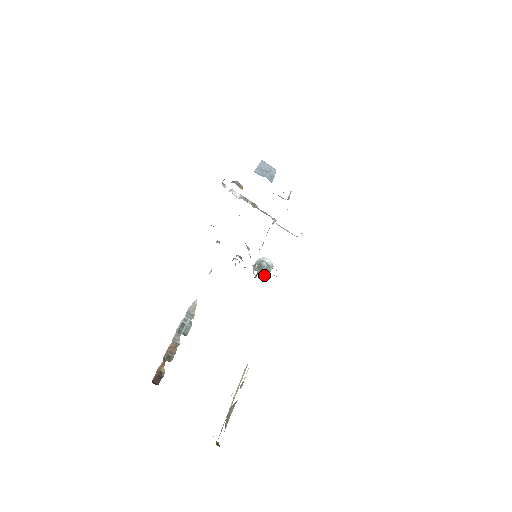
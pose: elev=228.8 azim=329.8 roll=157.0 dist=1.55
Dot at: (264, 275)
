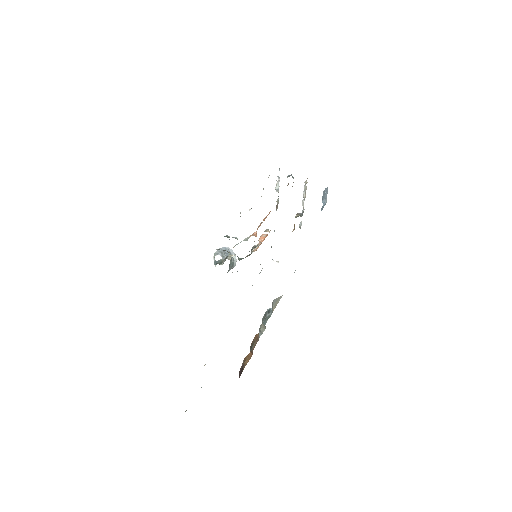
Dot at: occluded
